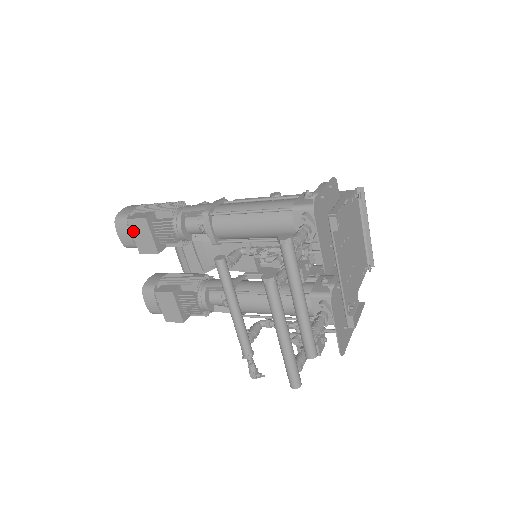
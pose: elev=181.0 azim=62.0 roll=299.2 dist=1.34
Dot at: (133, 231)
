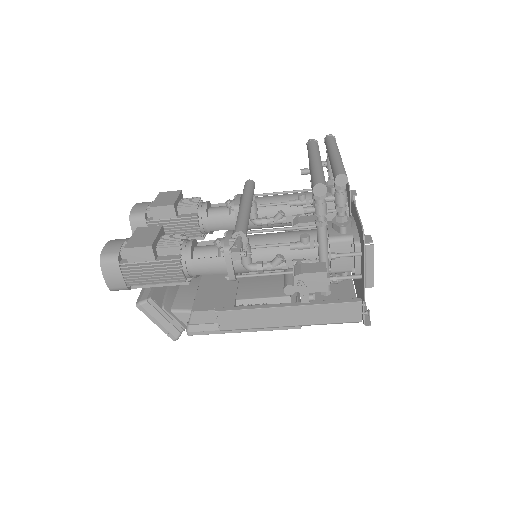
Dot at: (159, 197)
